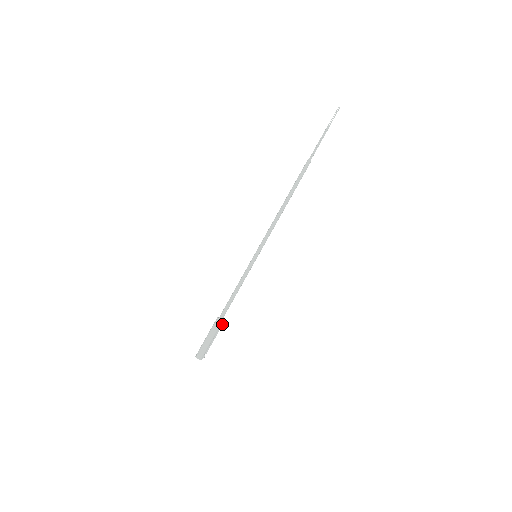
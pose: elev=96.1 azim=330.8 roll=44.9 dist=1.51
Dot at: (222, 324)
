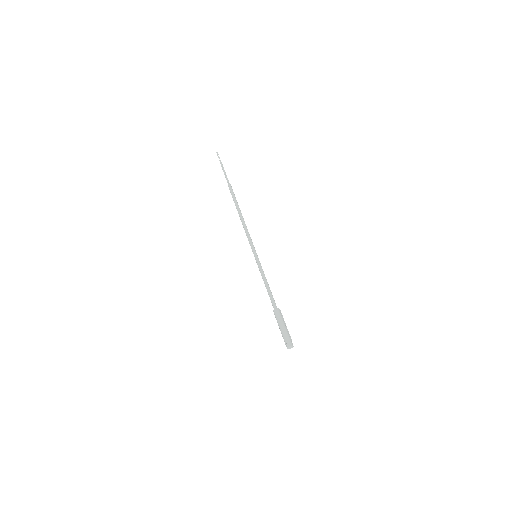
Dot at: occluded
